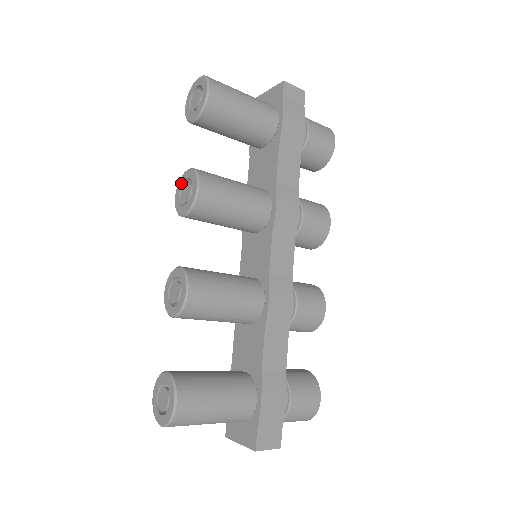
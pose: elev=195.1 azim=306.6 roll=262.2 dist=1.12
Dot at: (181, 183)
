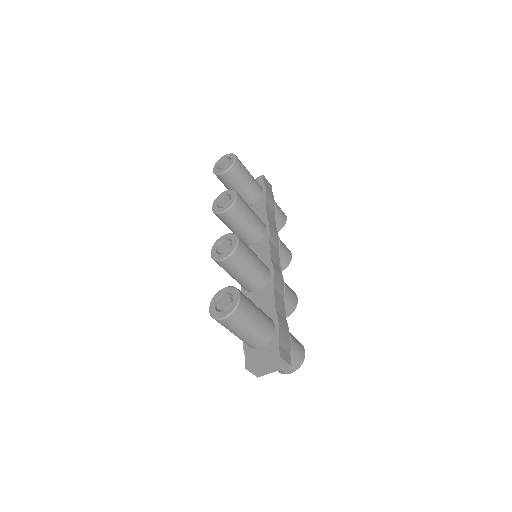
Dot at: (218, 199)
